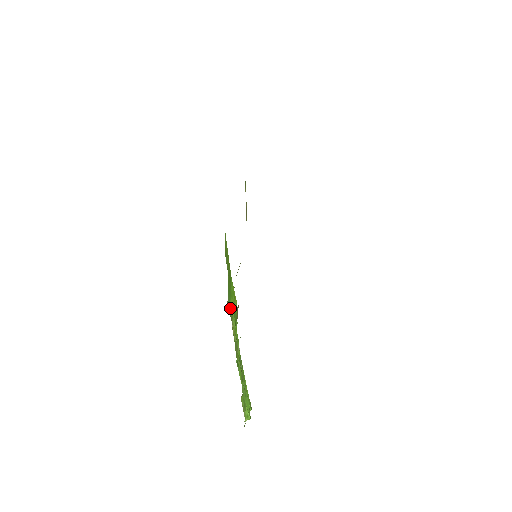
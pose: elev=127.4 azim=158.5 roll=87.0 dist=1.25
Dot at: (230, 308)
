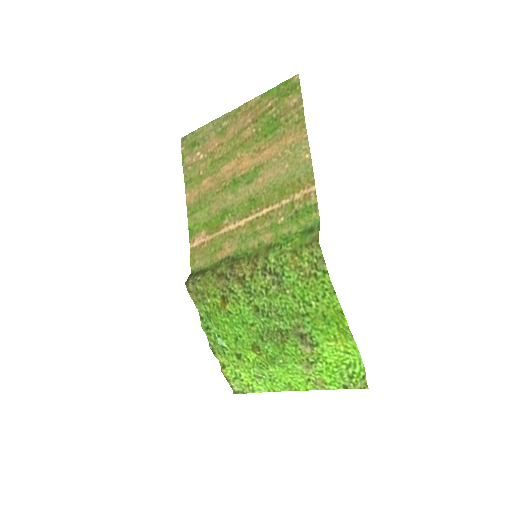
Dot at: (314, 339)
